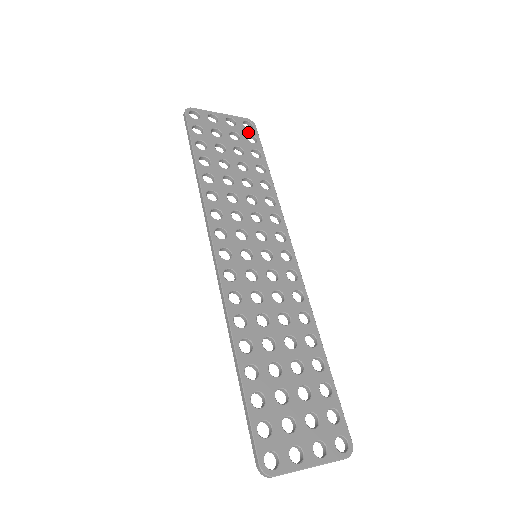
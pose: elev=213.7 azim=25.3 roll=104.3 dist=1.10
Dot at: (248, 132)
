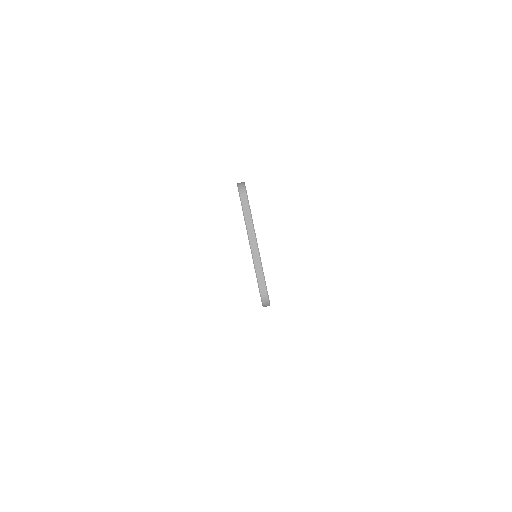
Dot at: occluded
